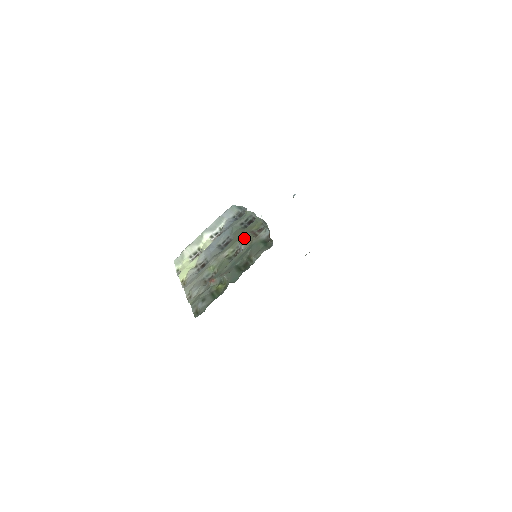
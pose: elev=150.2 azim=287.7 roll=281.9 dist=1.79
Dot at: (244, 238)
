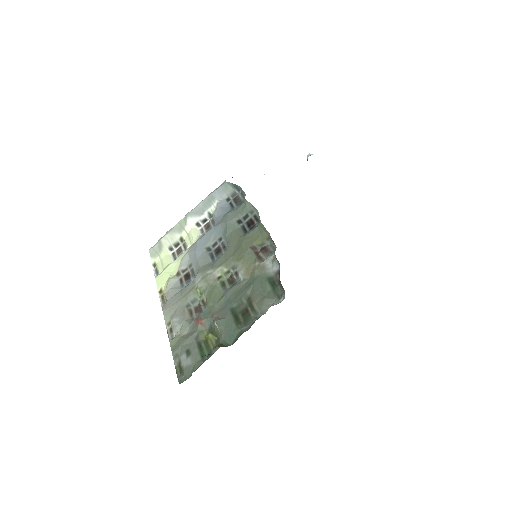
Dot at: (243, 257)
